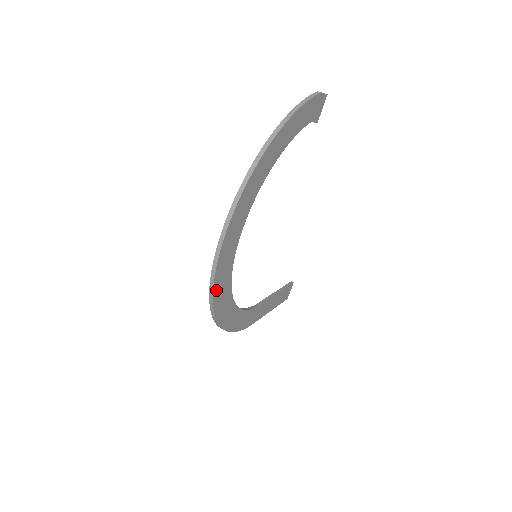
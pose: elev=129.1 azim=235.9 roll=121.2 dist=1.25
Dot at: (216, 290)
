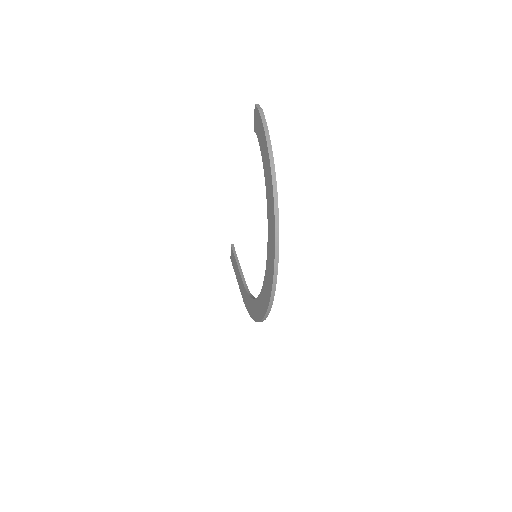
Dot at: occluded
